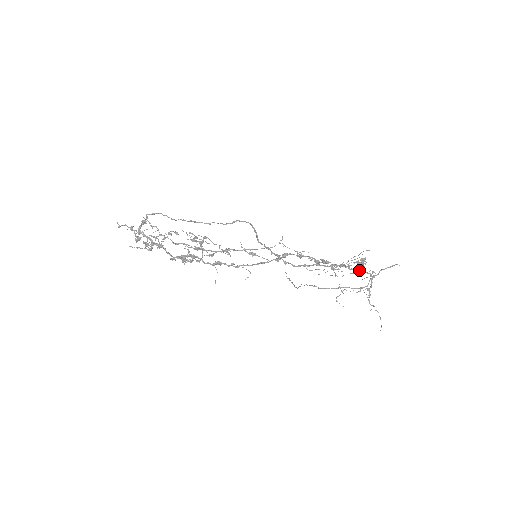
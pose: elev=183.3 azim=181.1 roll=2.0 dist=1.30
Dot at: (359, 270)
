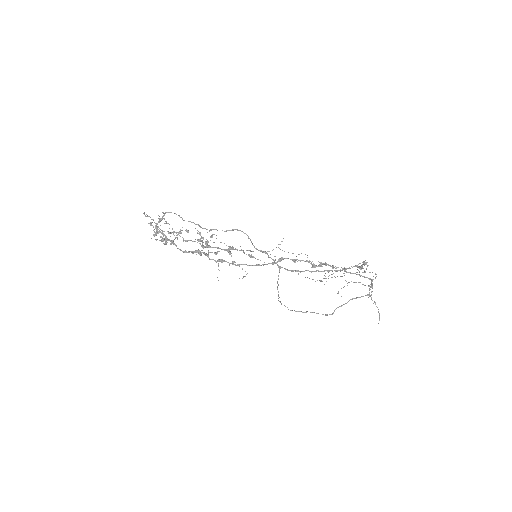
Dot at: (357, 274)
